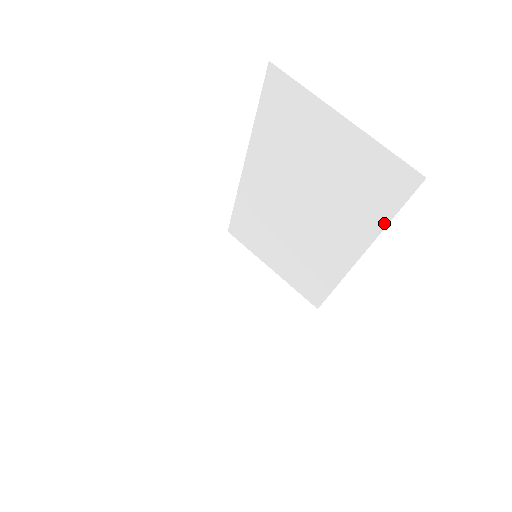
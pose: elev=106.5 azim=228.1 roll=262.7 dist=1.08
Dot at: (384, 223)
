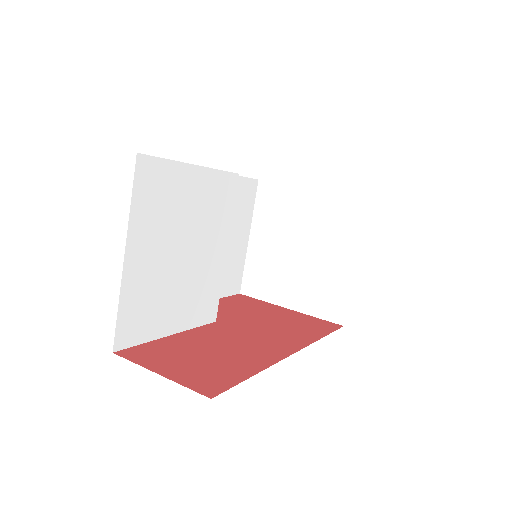
Dot at: (261, 368)
